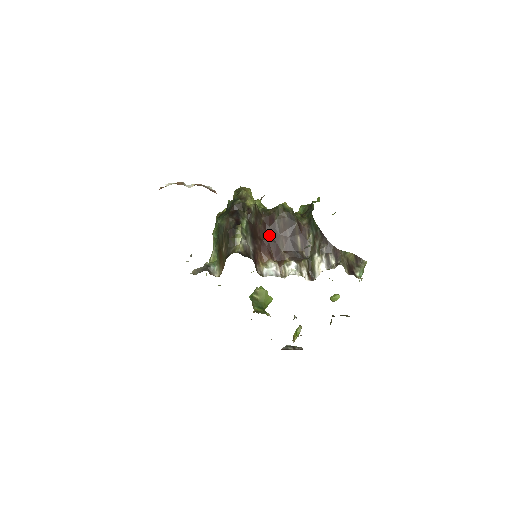
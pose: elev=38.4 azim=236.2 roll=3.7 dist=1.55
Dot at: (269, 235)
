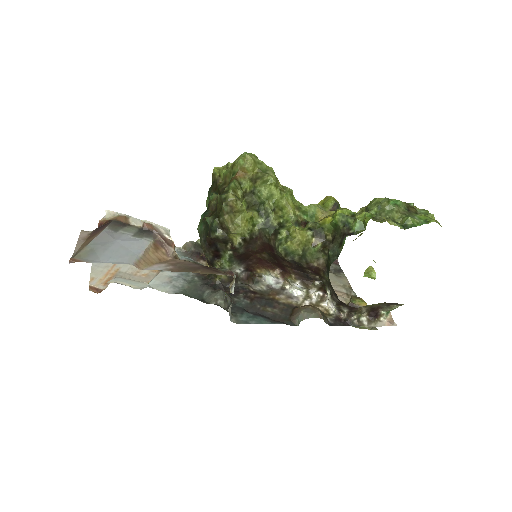
Dot at: (269, 256)
